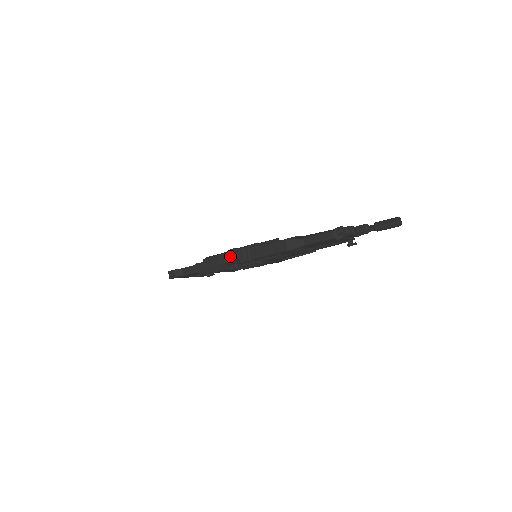
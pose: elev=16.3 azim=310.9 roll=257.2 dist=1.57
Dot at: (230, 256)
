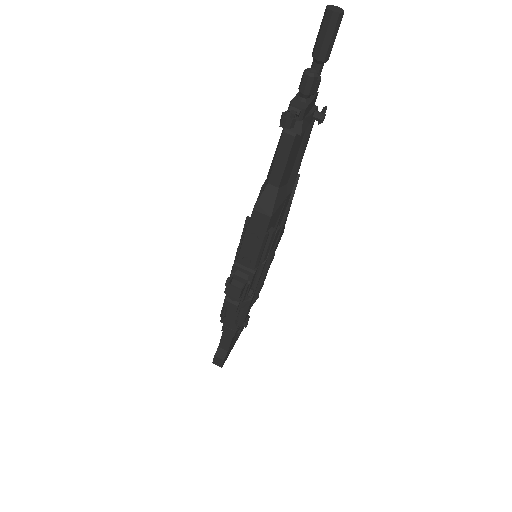
Dot at: (231, 296)
